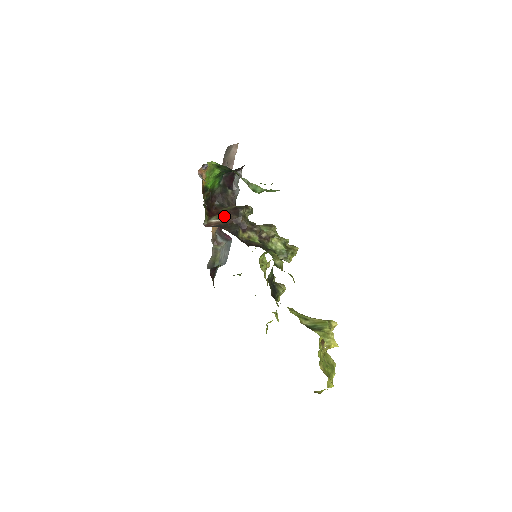
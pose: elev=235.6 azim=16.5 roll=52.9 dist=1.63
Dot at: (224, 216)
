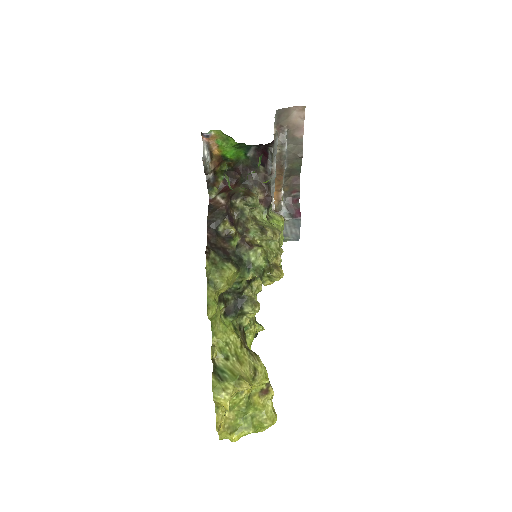
Dot at: (226, 197)
